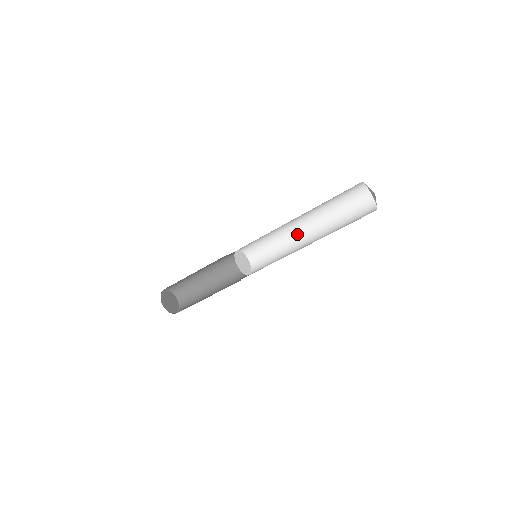
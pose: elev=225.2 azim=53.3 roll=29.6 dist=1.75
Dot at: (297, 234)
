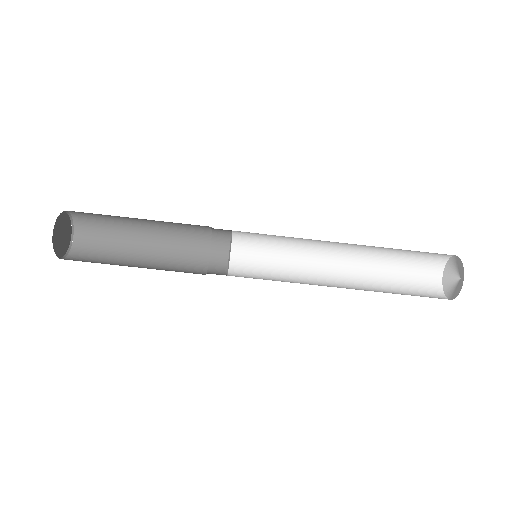
Dot at: (322, 263)
